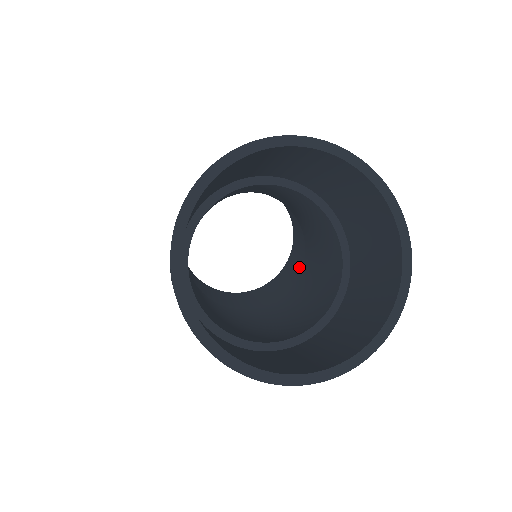
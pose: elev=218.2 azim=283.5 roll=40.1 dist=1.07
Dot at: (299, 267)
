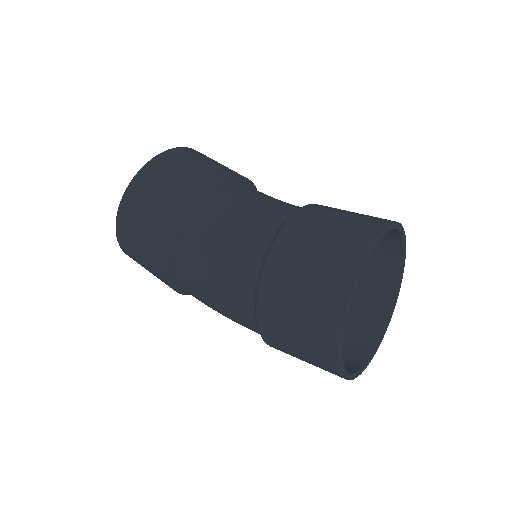
Dot at: occluded
